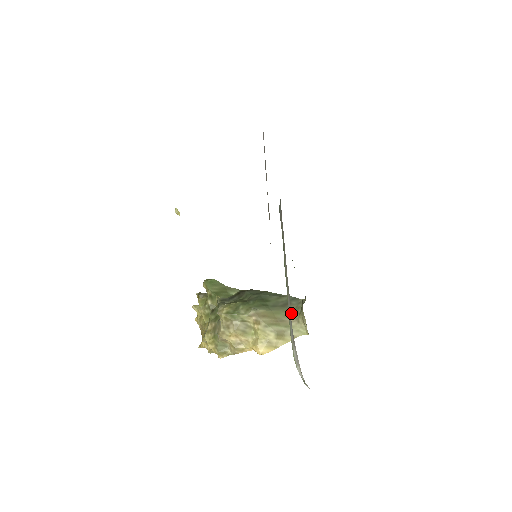
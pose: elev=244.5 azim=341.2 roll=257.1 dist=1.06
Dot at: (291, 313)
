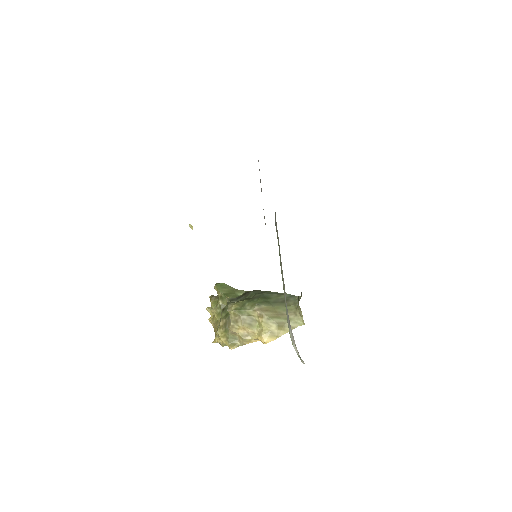
Dot at: (289, 308)
